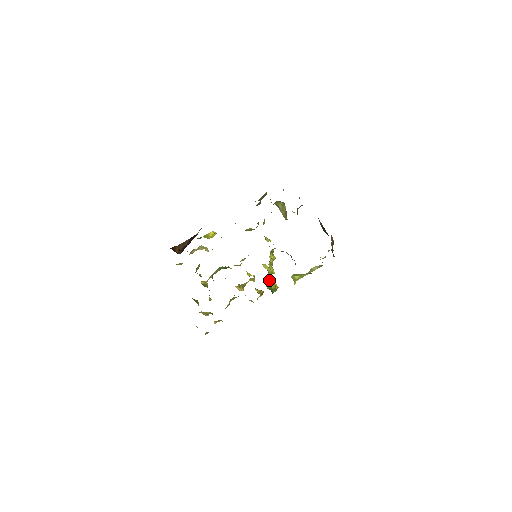
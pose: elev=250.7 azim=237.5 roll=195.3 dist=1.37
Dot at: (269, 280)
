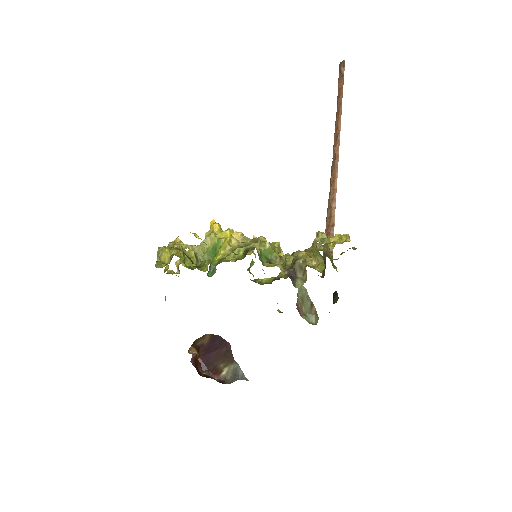
Dot at: occluded
